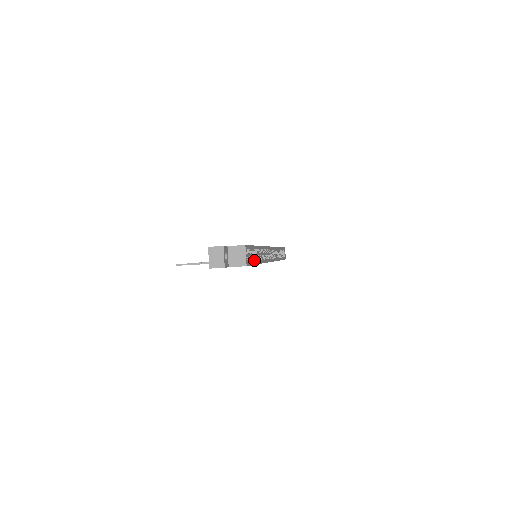
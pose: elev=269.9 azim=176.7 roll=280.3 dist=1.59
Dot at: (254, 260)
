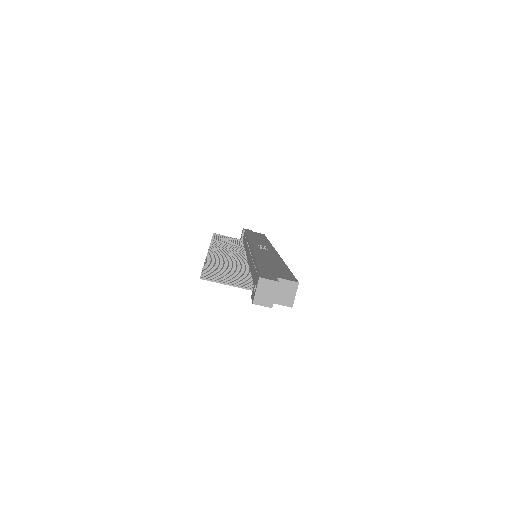
Dot at: occluded
